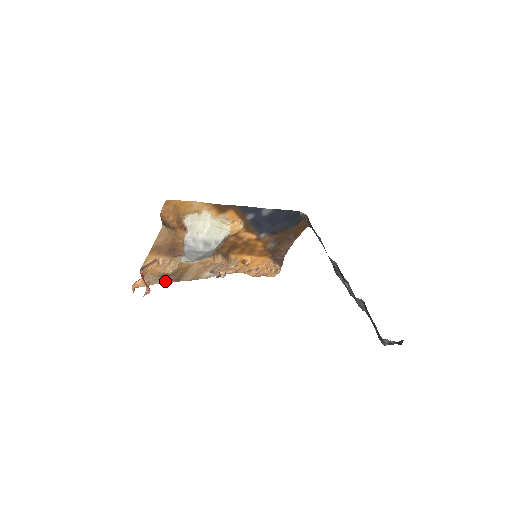
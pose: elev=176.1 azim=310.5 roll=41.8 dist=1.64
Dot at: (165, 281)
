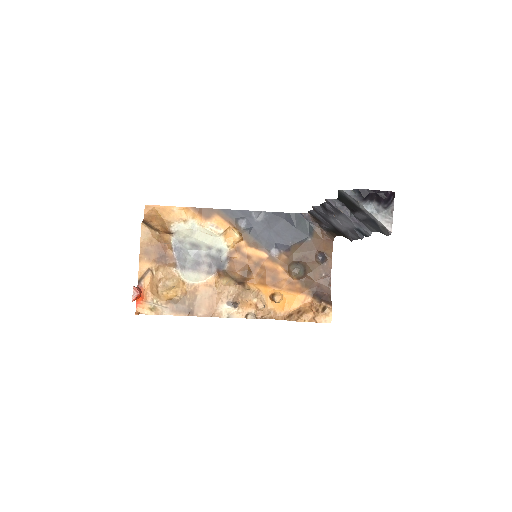
Dot at: (175, 312)
